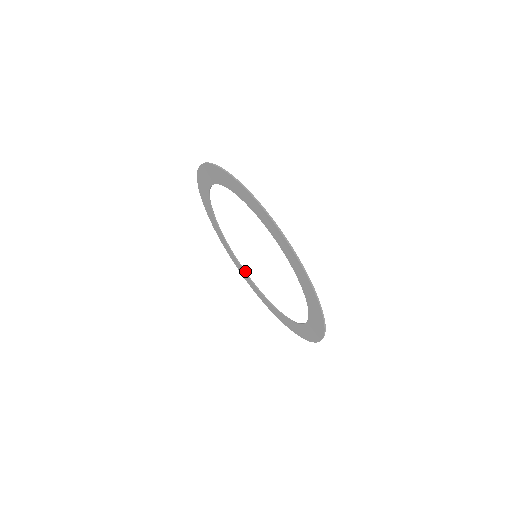
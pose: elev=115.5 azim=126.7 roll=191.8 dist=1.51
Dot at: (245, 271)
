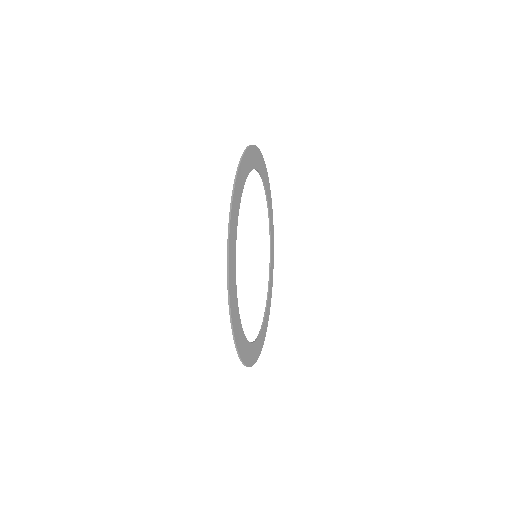
Dot at: (243, 332)
